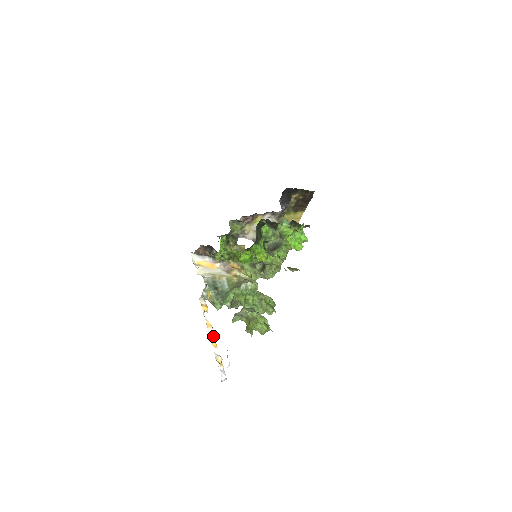
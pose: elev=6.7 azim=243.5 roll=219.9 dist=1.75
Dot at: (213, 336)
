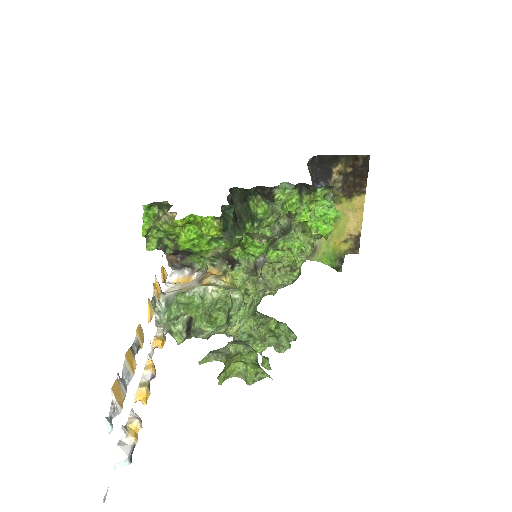
Dot at: (145, 383)
